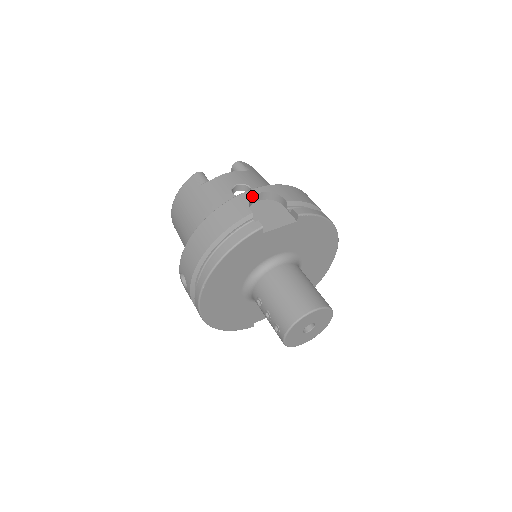
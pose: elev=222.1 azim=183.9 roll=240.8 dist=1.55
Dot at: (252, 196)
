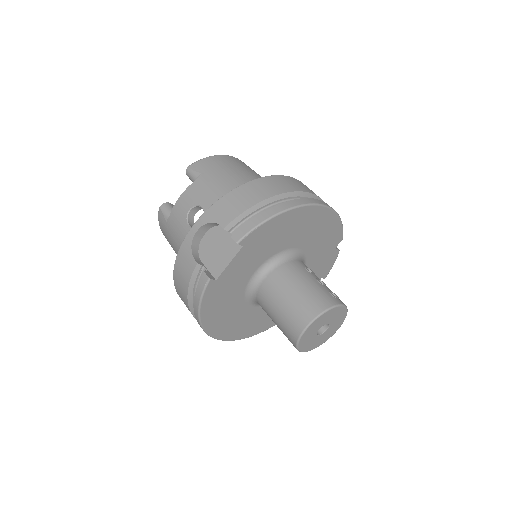
Dot at: (192, 240)
